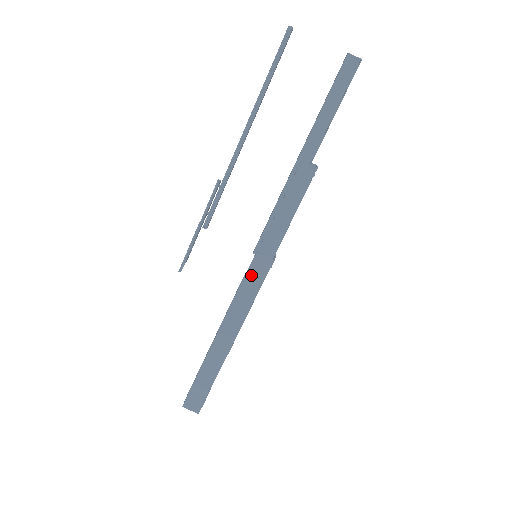
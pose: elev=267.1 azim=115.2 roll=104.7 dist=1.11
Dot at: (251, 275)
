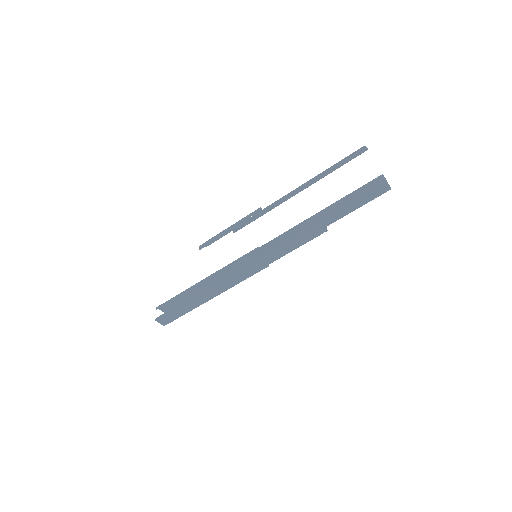
Dot at: (249, 269)
